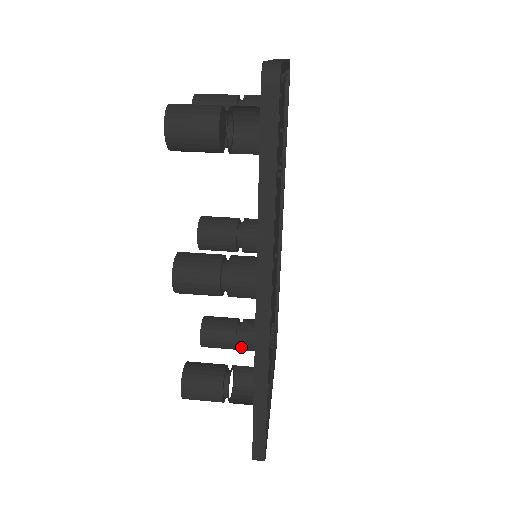
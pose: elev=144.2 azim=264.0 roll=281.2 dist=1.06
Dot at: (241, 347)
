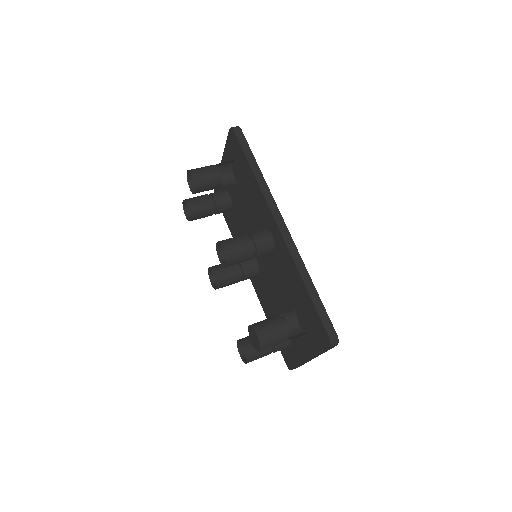
Dot at: occluded
